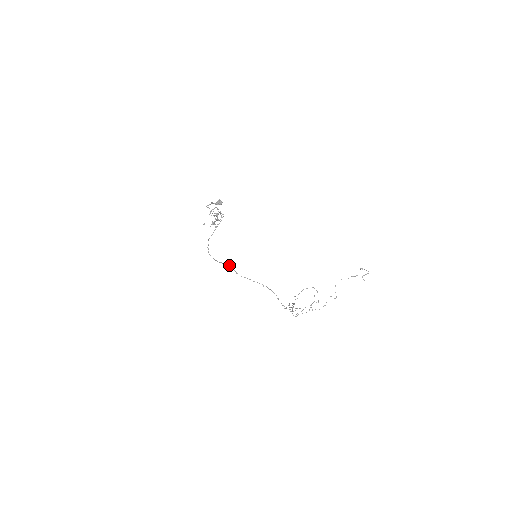
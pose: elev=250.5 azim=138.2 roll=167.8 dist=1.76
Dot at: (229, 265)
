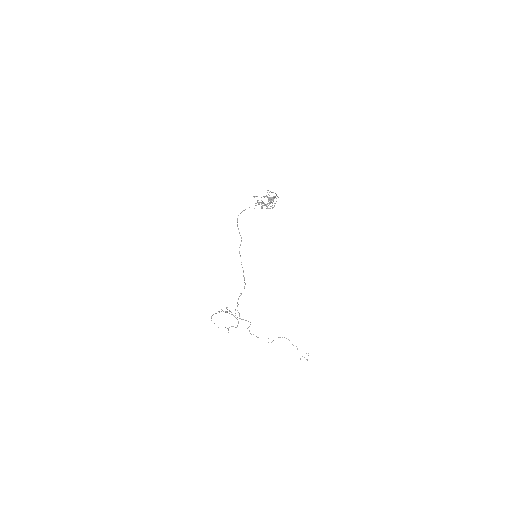
Dot at: occluded
